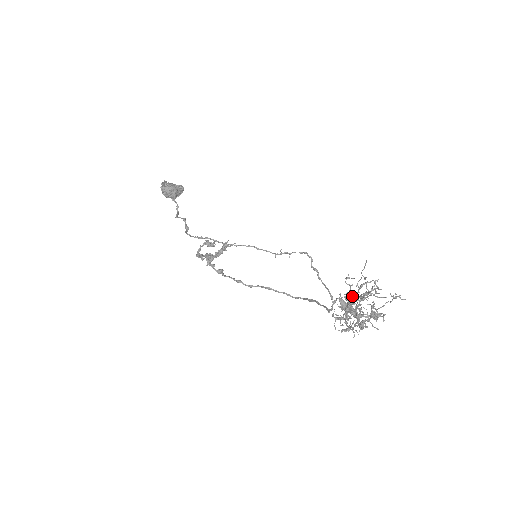
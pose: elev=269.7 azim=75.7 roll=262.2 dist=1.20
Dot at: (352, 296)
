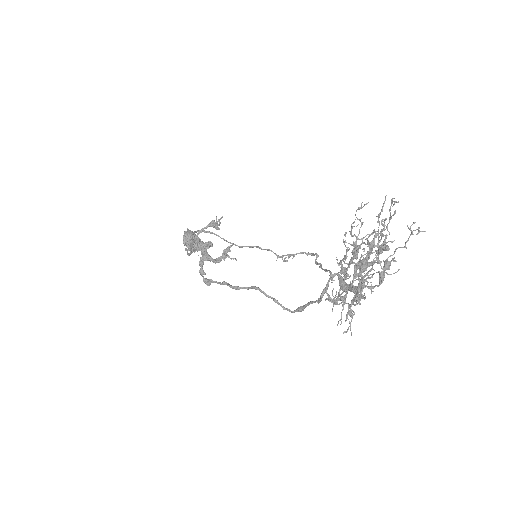
Dot at: occluded
